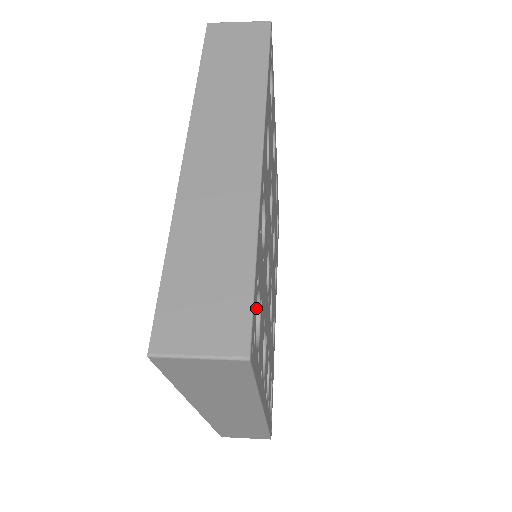
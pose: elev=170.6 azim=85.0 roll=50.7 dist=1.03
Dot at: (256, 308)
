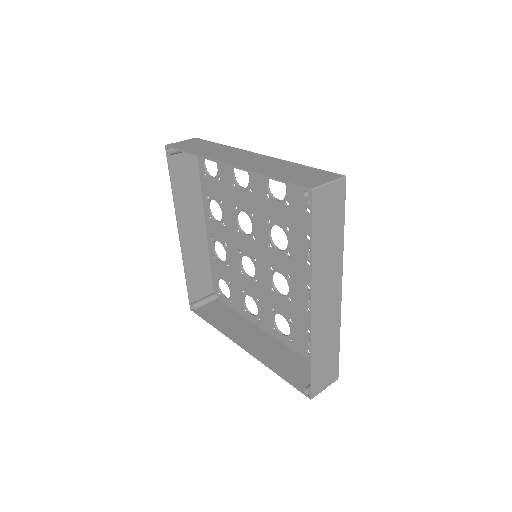
Dot at: occluded
